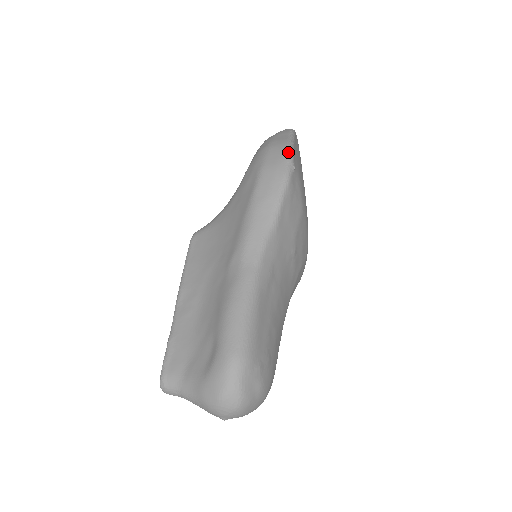
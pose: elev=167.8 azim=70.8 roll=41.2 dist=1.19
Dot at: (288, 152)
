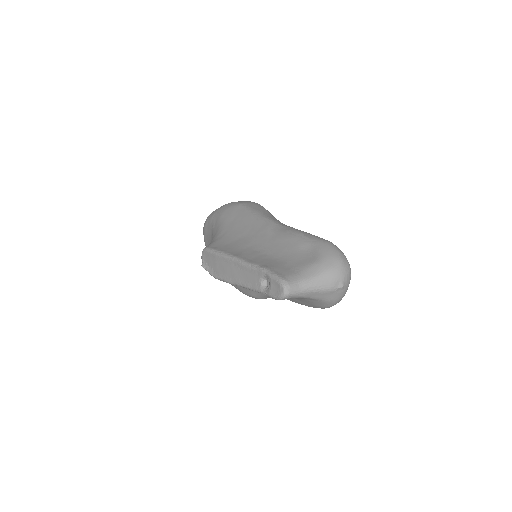
Dot at: occluded
